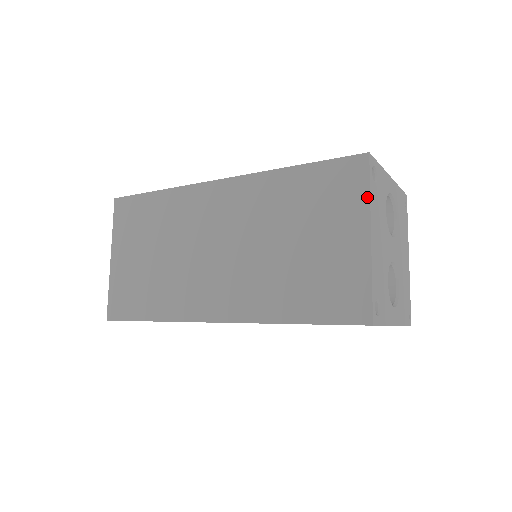
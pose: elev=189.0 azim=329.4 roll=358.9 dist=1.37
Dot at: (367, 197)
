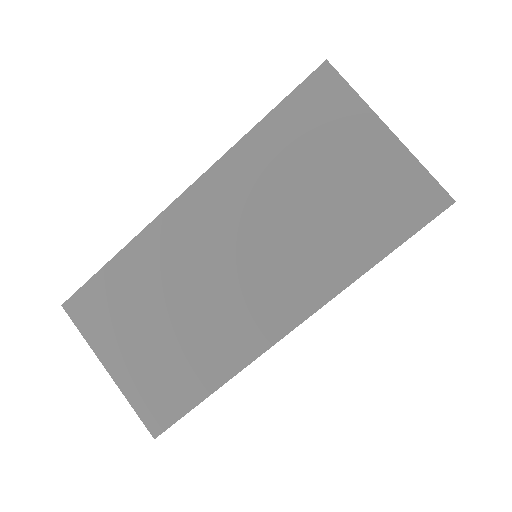
Dot at: (357, 98)
